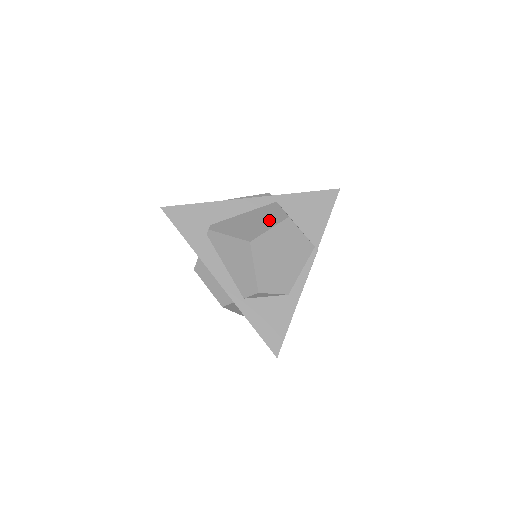
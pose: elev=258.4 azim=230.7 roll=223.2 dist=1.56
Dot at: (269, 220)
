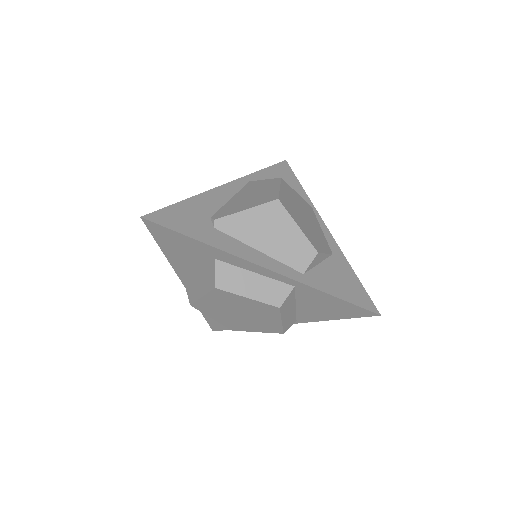
Dot at: (267, 186)
